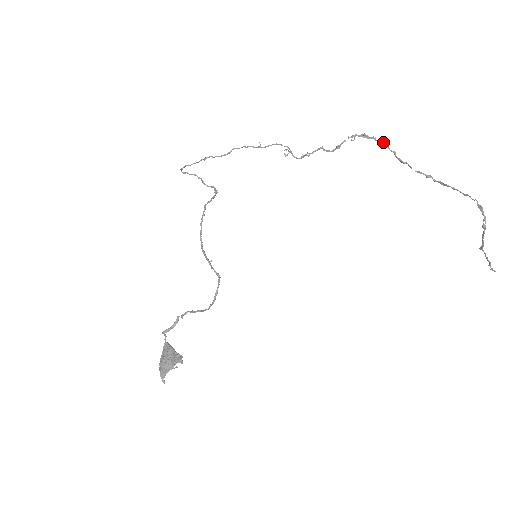
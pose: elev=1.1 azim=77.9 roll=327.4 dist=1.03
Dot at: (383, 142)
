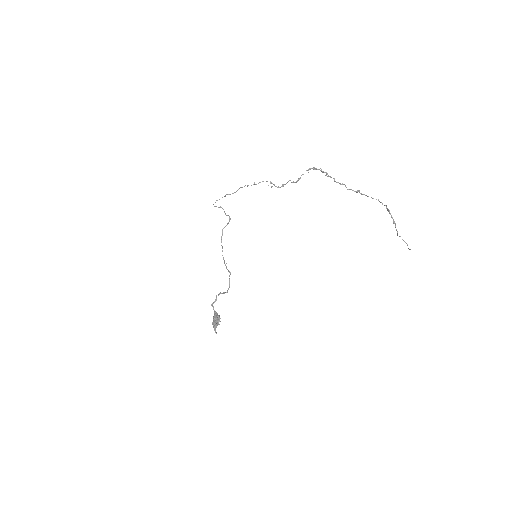
Dot at: (325, 172)
